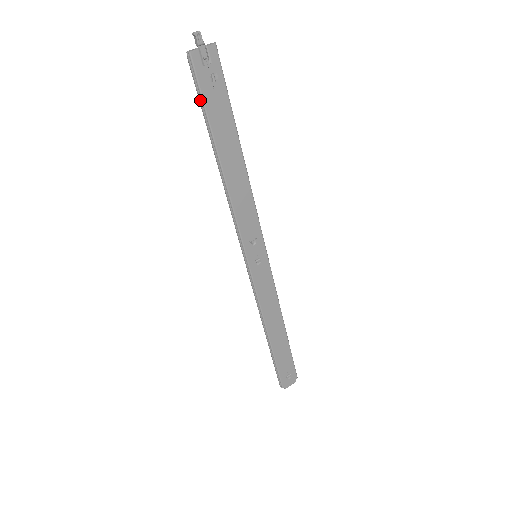
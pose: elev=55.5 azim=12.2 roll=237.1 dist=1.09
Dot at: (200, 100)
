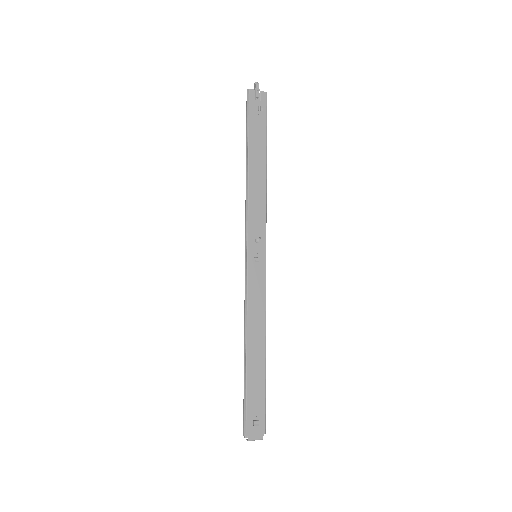
Dot at: (247, 118)
